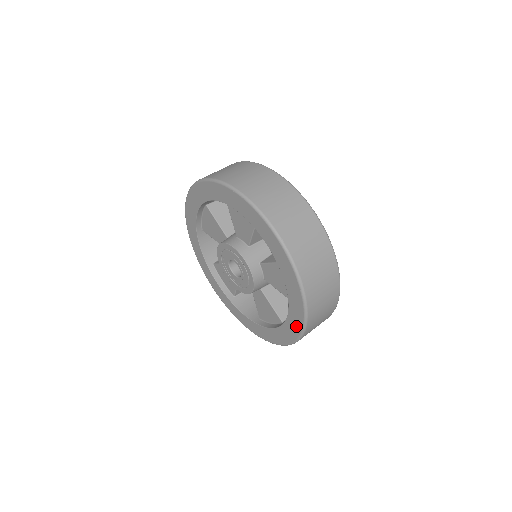
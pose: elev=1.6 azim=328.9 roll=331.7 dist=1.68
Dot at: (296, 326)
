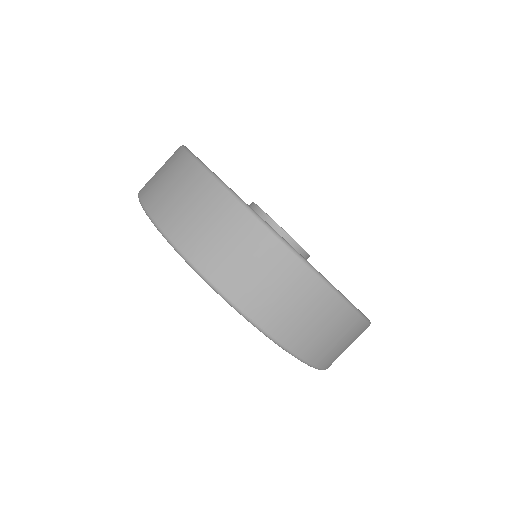
Dot at: occluded
